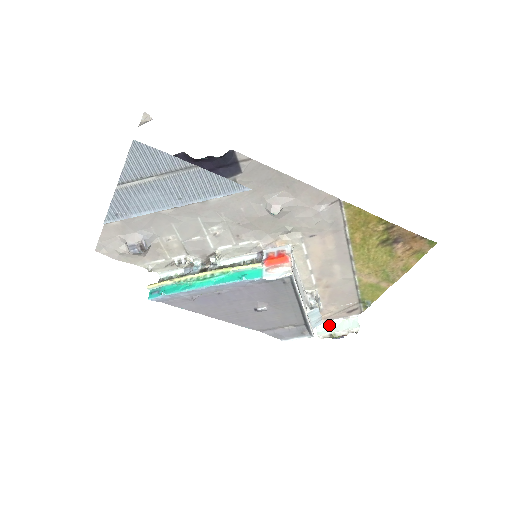
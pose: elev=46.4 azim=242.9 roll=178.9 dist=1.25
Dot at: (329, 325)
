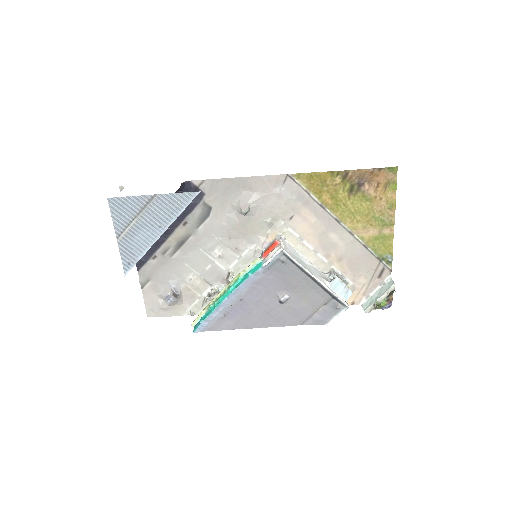
Dot at: (371, 298)
